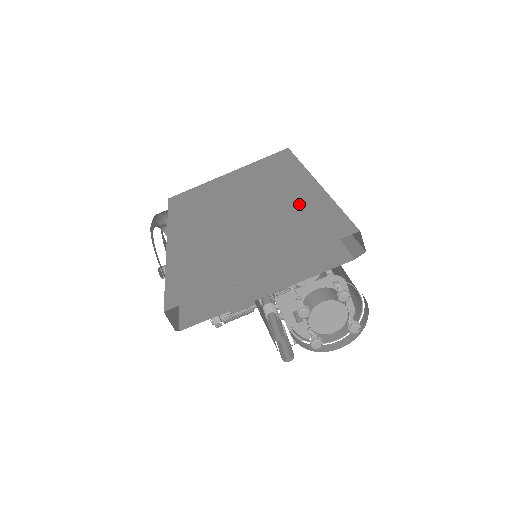
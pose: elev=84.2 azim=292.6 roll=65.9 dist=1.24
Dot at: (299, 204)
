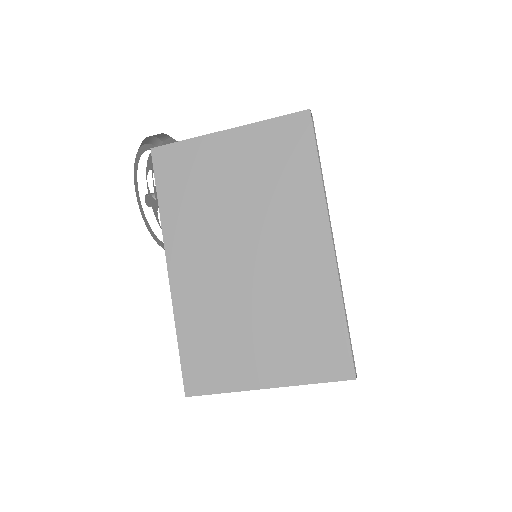
Dot at: (309, 289)
